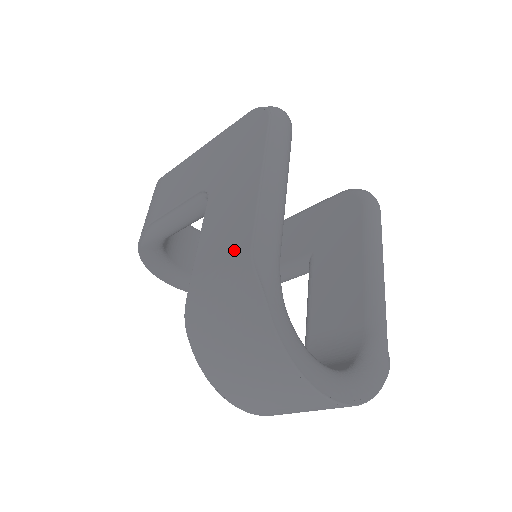
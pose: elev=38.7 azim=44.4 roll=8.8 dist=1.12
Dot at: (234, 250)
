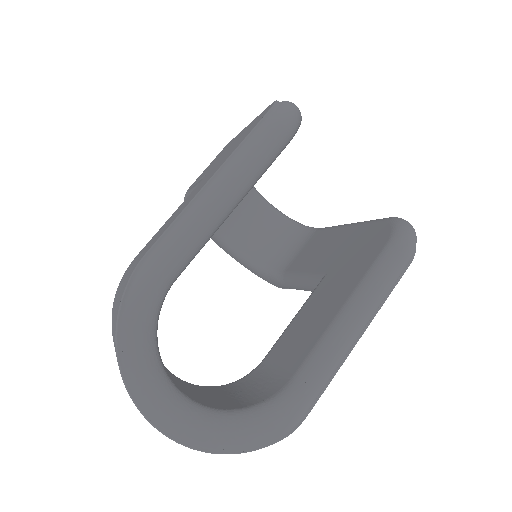
Dot at: (146, 250)
